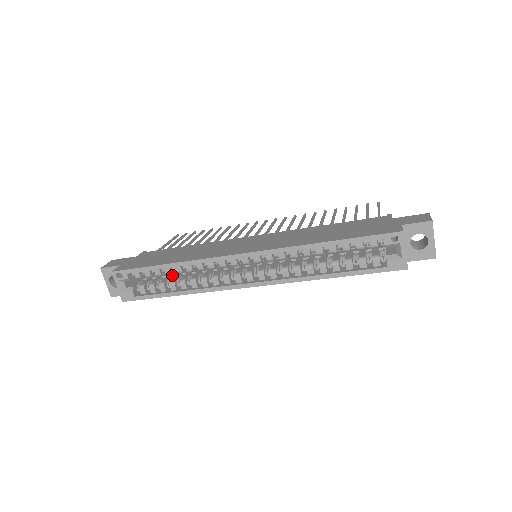
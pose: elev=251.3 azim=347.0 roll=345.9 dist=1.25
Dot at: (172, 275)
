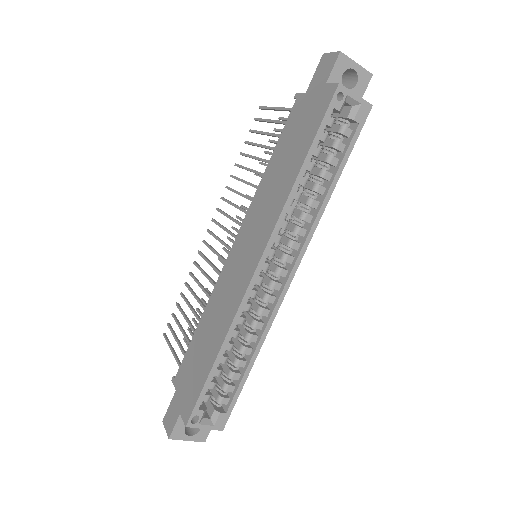
Dot at: occluded
